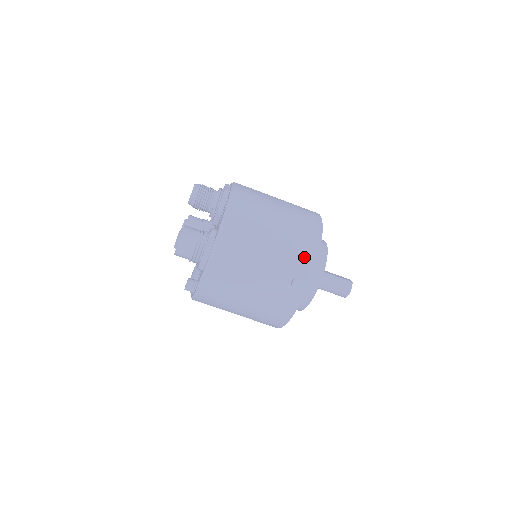
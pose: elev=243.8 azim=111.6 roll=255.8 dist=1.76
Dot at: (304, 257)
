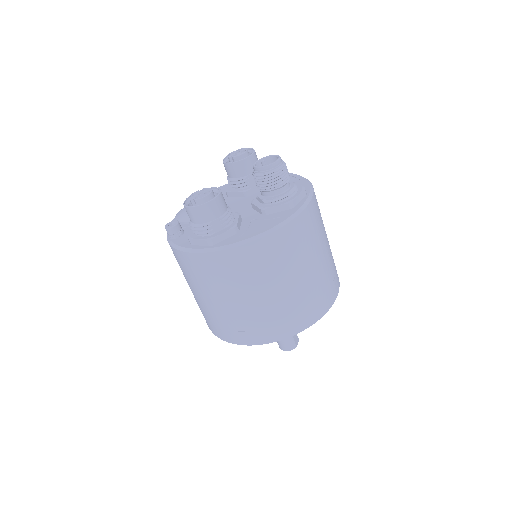
Dot at: (272, 330)
